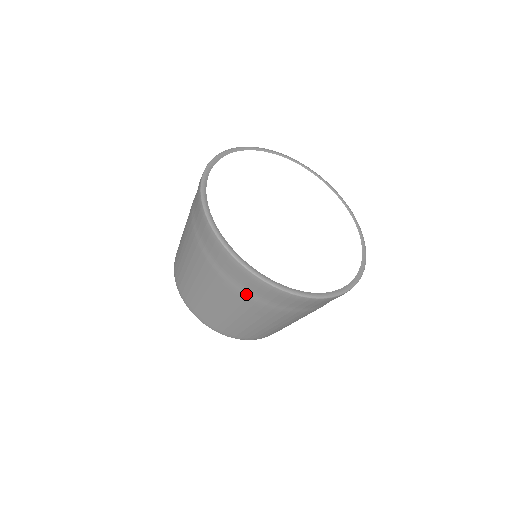
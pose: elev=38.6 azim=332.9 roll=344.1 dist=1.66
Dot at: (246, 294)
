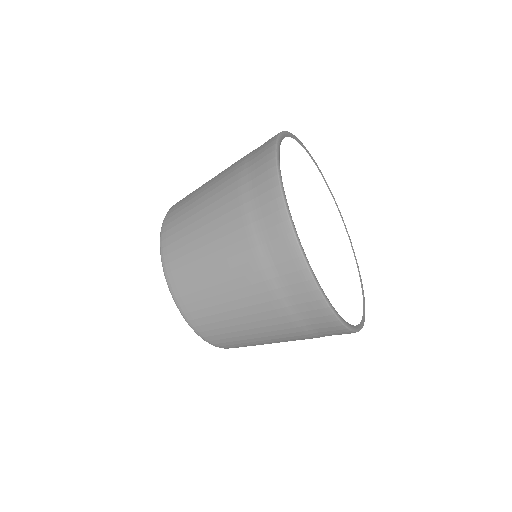
Dot at: (245, 199)
